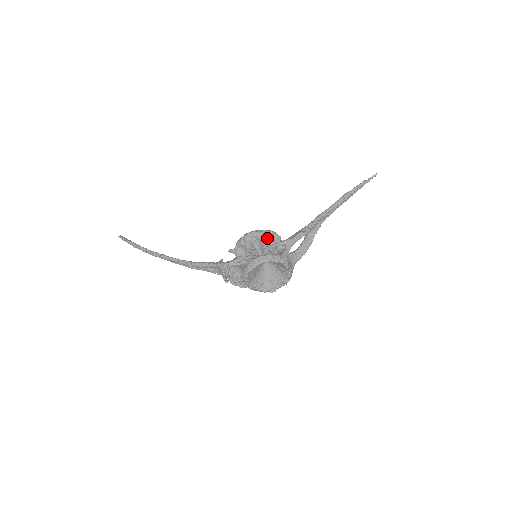
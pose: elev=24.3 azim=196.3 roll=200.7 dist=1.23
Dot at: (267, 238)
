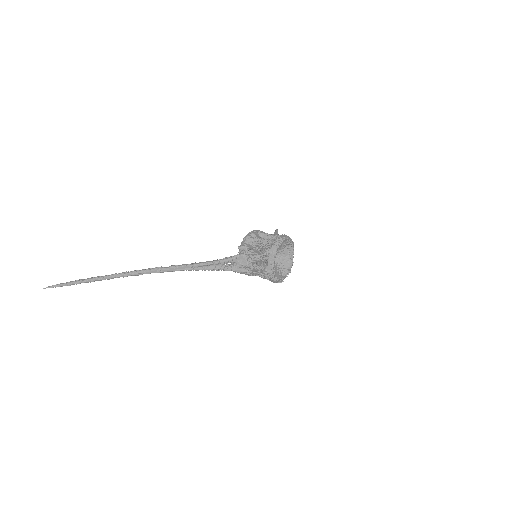
Dot at: (268, 234)
